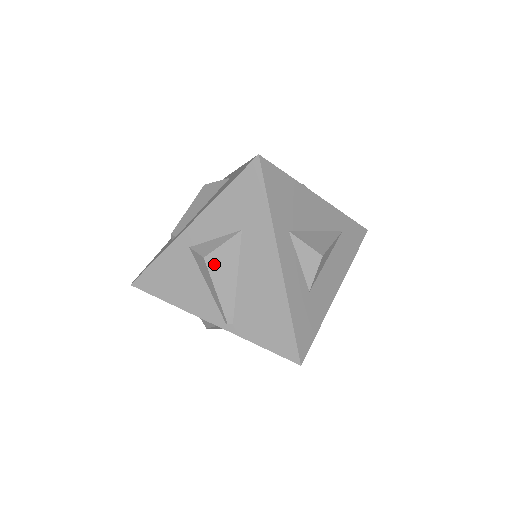
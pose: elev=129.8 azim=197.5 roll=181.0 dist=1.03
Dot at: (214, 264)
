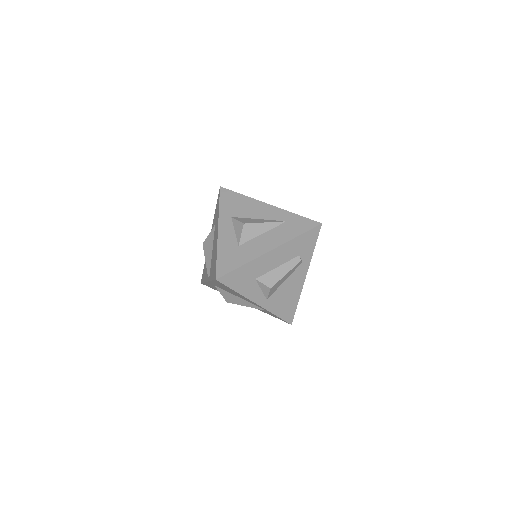
Dot at: (206, 246)
